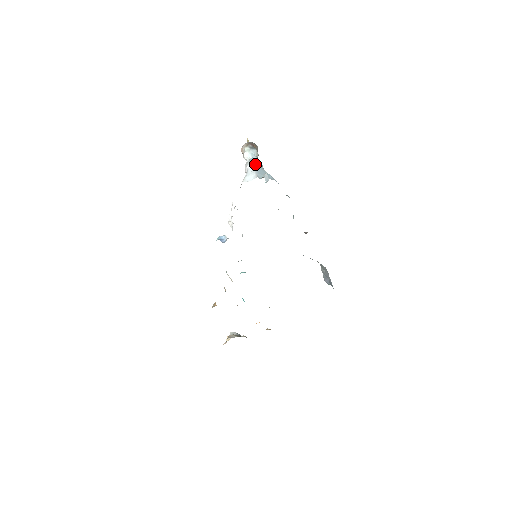
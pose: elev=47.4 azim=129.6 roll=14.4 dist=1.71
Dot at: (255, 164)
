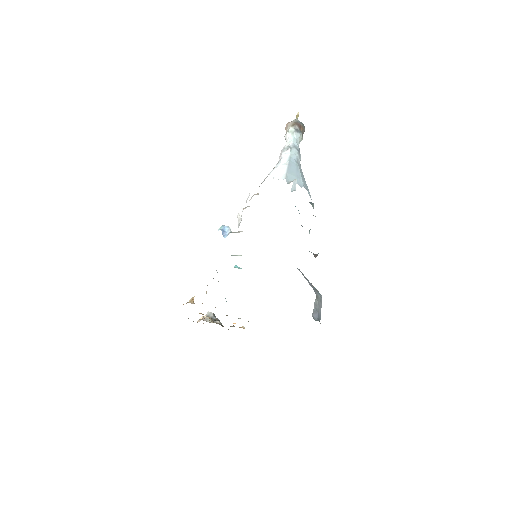
Dot at: (292, 155)
